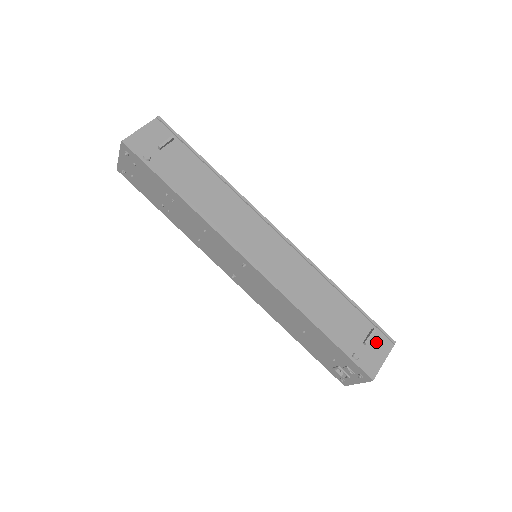
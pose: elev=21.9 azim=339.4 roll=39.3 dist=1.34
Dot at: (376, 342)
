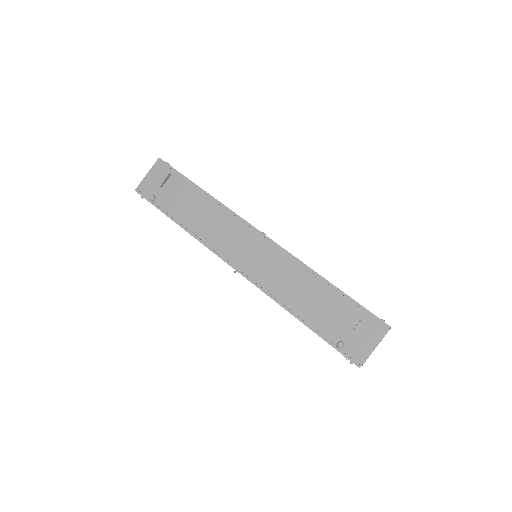
Dot at: (366, 328)
